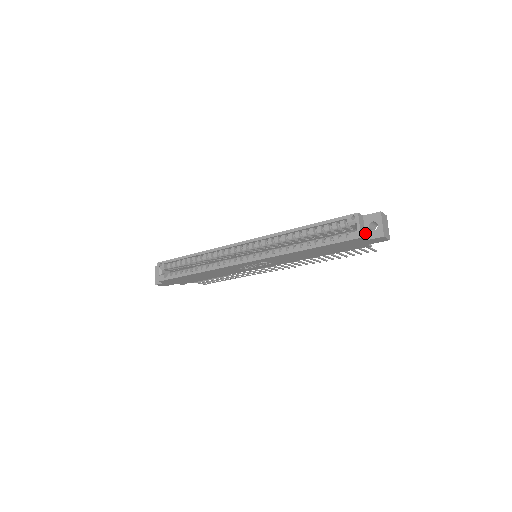
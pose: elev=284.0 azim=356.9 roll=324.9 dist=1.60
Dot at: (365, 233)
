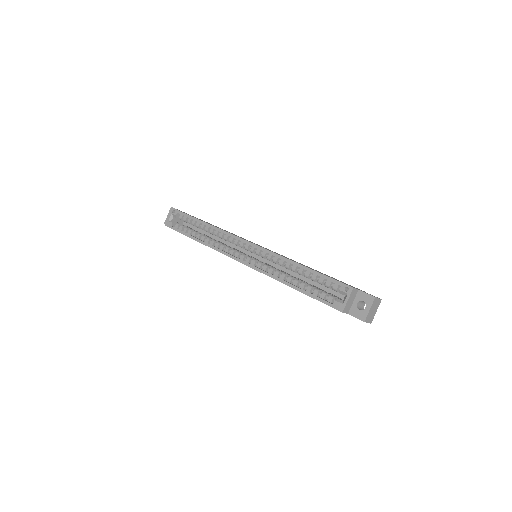
Dot at: (351, 307)
